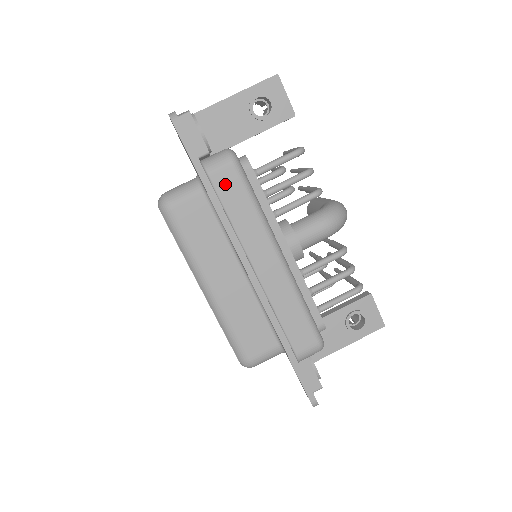
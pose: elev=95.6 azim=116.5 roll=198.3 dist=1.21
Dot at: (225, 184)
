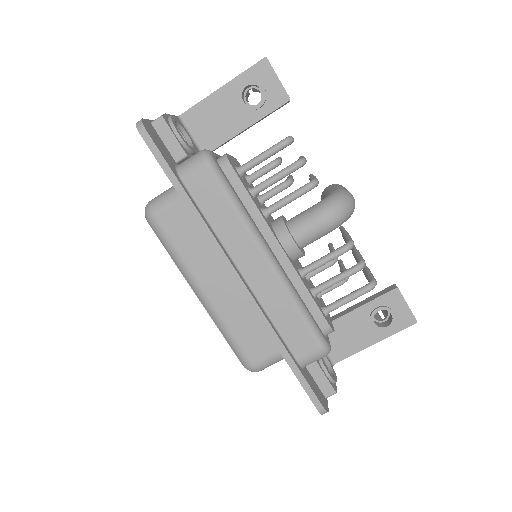
Dot at: (201, 188)
